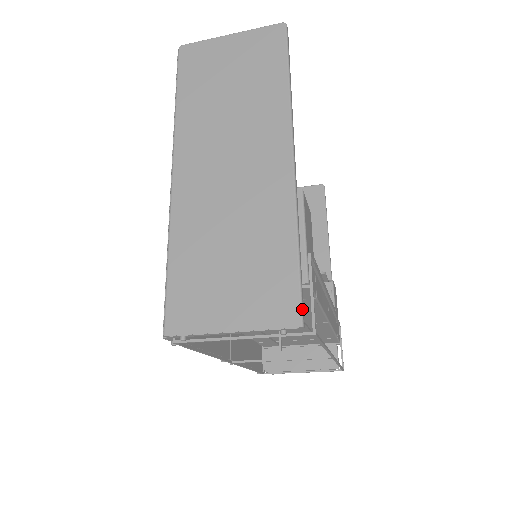
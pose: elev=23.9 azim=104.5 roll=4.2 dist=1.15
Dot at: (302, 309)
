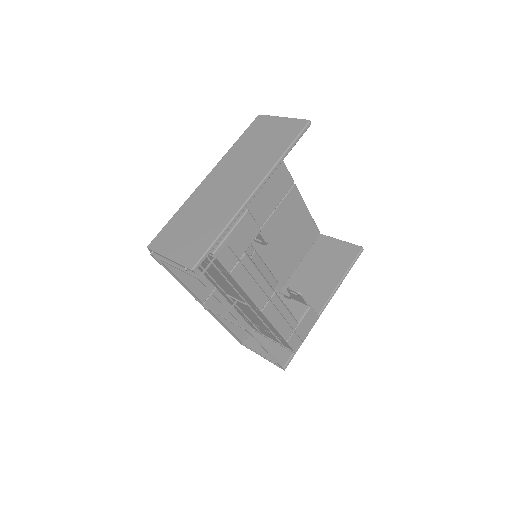
Dot at: (198, 262)
